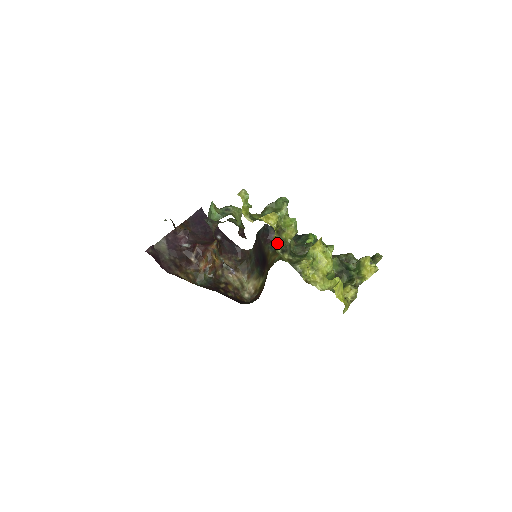
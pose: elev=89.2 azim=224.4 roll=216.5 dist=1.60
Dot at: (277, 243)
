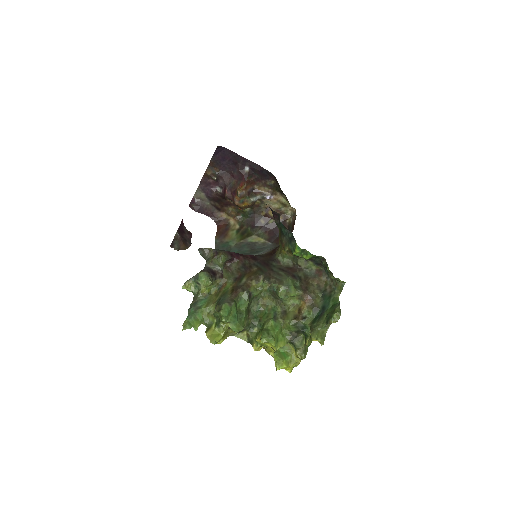
Dot at: (232, 332)
